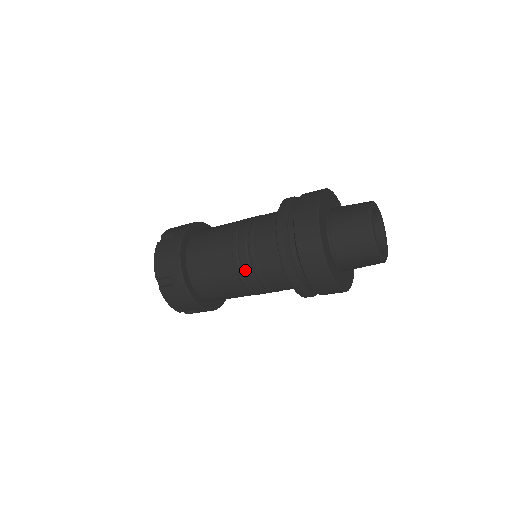
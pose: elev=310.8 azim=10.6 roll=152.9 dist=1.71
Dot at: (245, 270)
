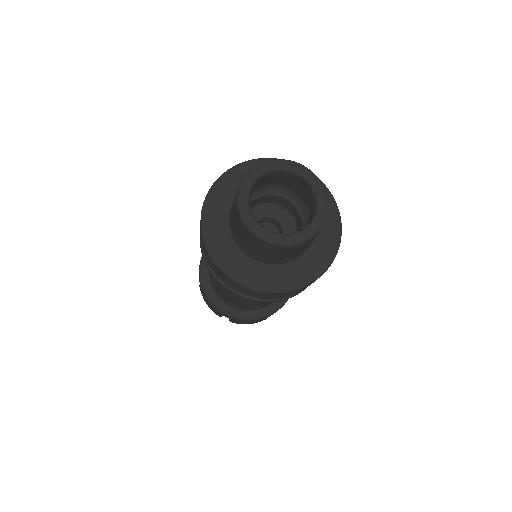
Dot at: occluded
